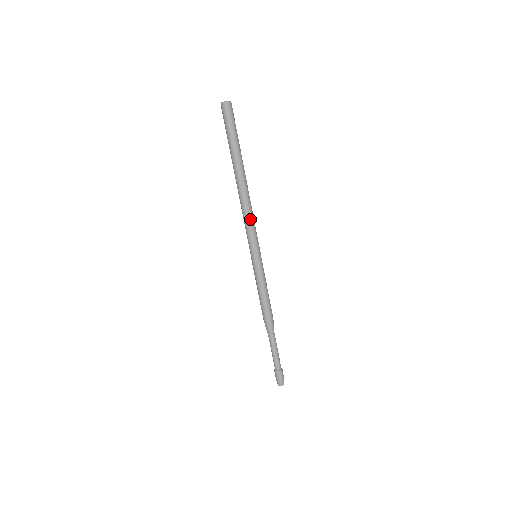
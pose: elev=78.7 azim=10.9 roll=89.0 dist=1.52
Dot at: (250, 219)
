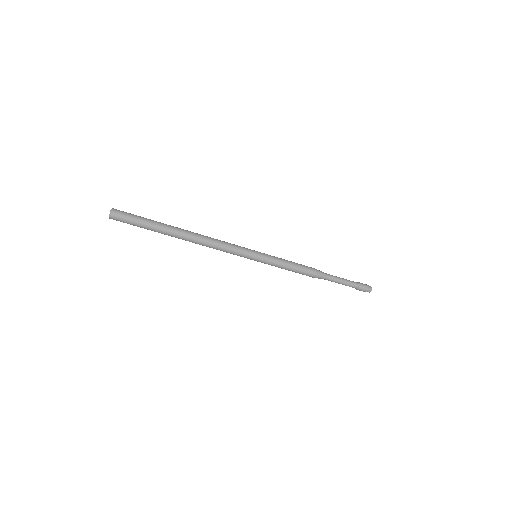
Dot at: (223, 245)
